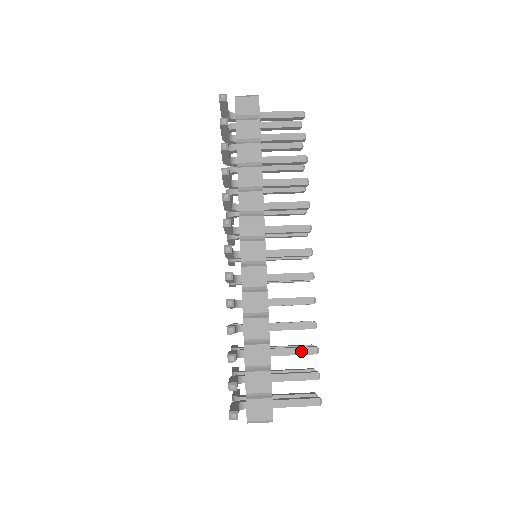
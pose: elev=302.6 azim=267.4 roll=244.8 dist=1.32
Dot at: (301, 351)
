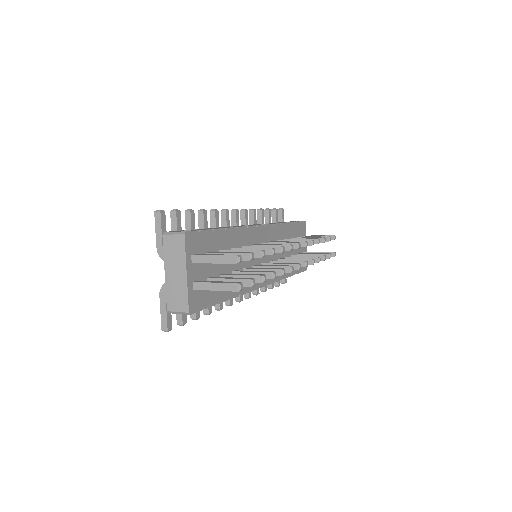
Dot at: (248, 250)
